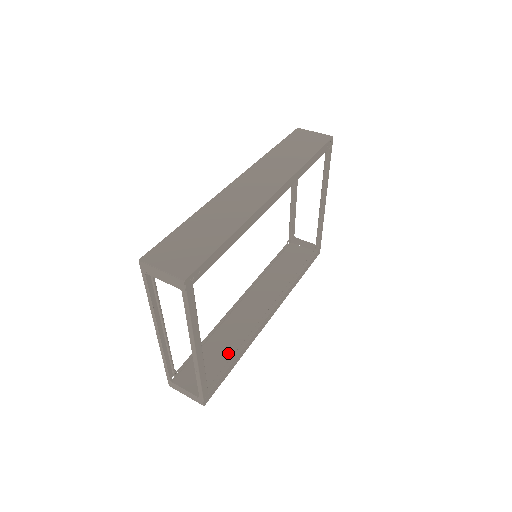
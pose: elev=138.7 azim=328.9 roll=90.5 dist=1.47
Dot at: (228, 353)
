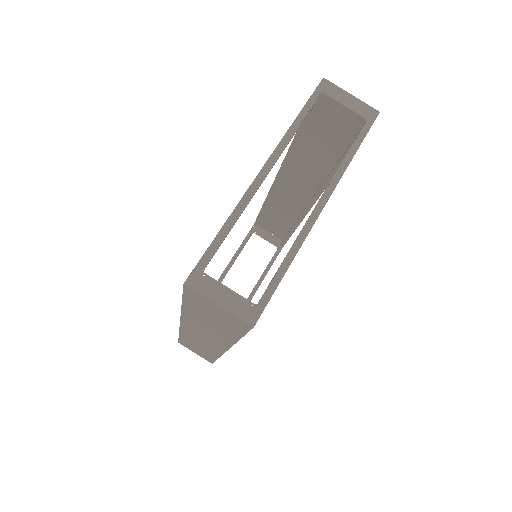
Dot at: (219, 329)
